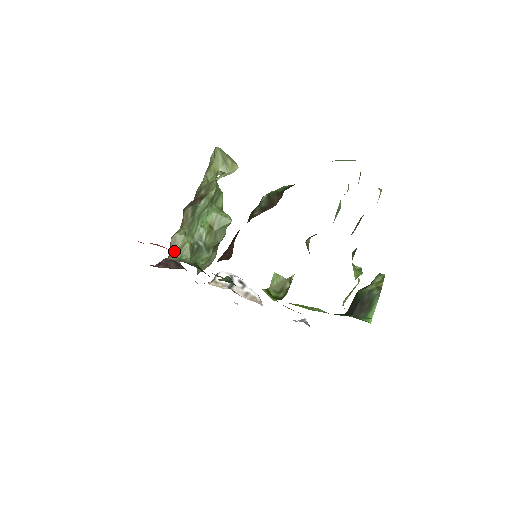
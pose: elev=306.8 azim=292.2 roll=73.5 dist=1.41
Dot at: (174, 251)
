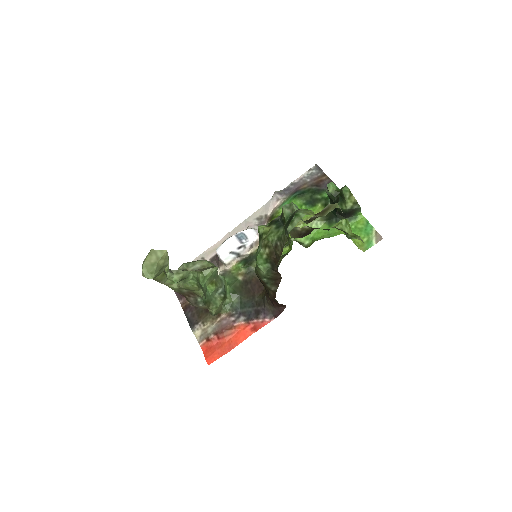
Dot at: (220, 312)
